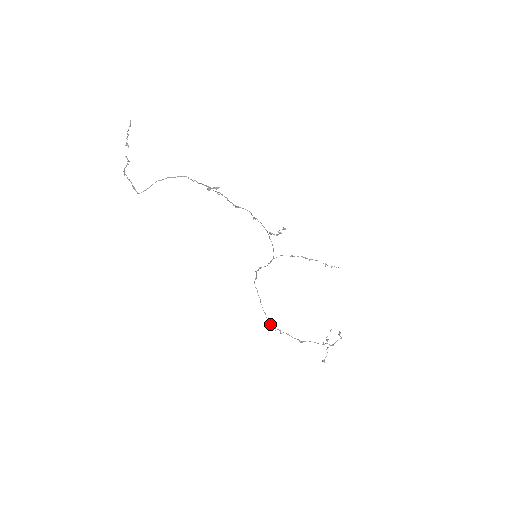
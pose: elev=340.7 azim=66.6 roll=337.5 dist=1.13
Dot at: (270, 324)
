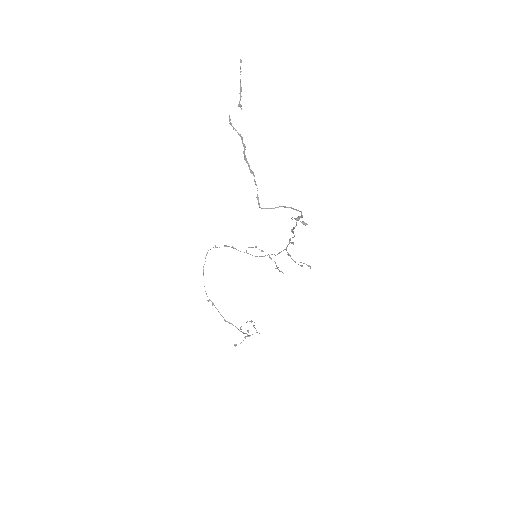
Dot at: occluded
